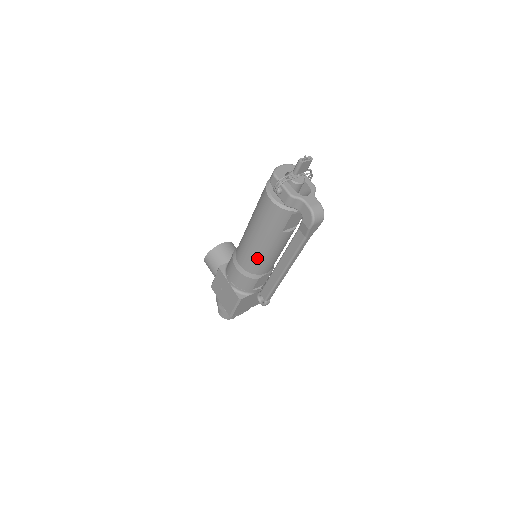
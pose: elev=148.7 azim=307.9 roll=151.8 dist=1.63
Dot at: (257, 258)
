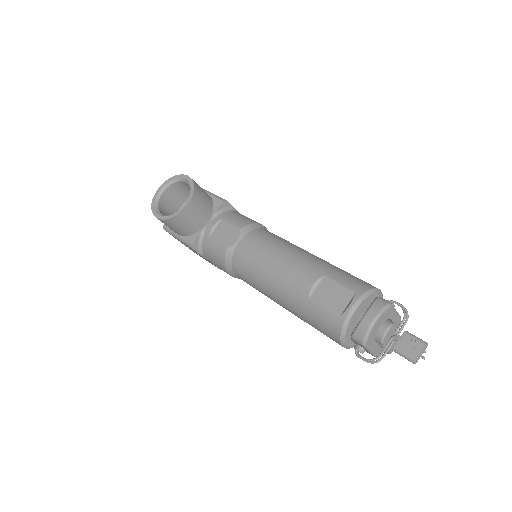
Dot at: occluded
